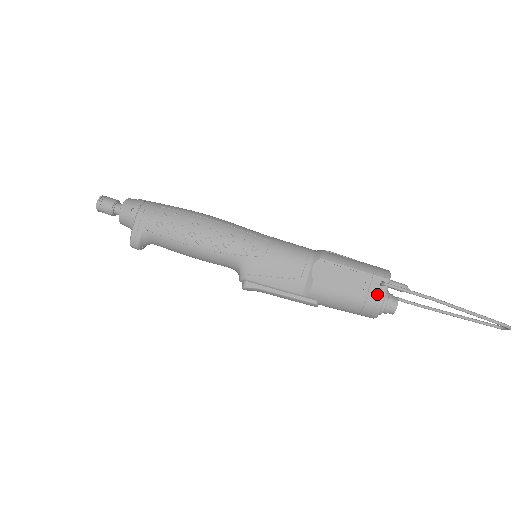
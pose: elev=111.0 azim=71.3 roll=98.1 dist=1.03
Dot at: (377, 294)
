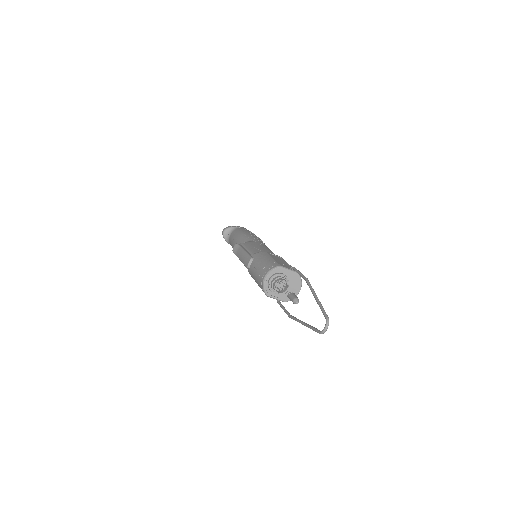
Dot at: (284, 266)
